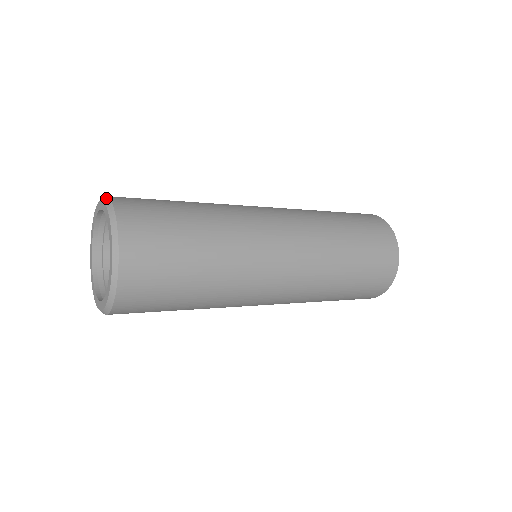
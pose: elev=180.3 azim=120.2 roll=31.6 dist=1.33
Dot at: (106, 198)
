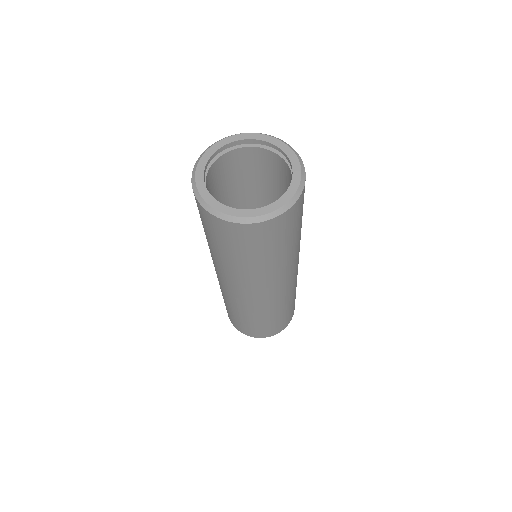
Dot at: (288, 144)
